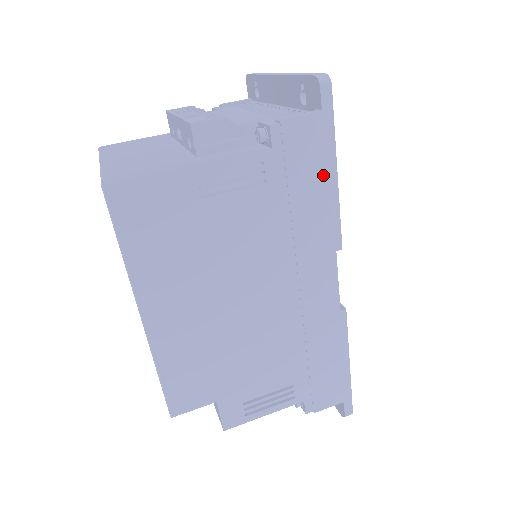
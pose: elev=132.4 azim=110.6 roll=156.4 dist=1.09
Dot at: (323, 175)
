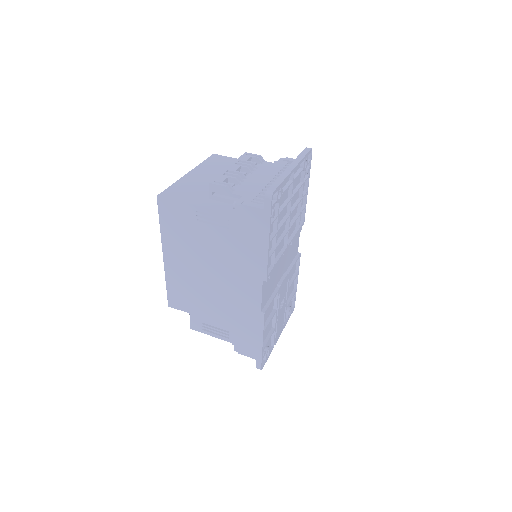
Dot at: (260, 240)
